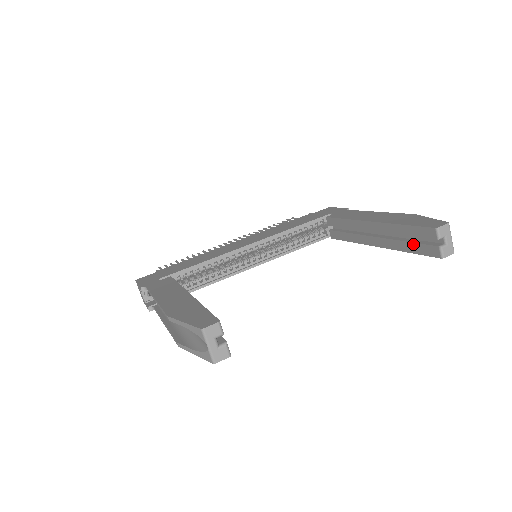
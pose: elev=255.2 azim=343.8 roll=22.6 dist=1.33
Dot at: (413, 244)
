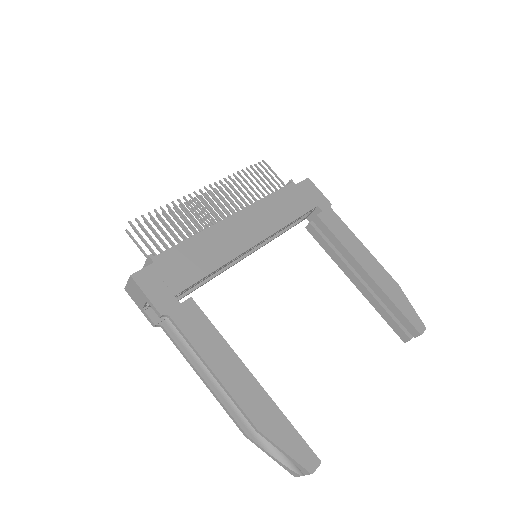
Dot at: (391, 318)
